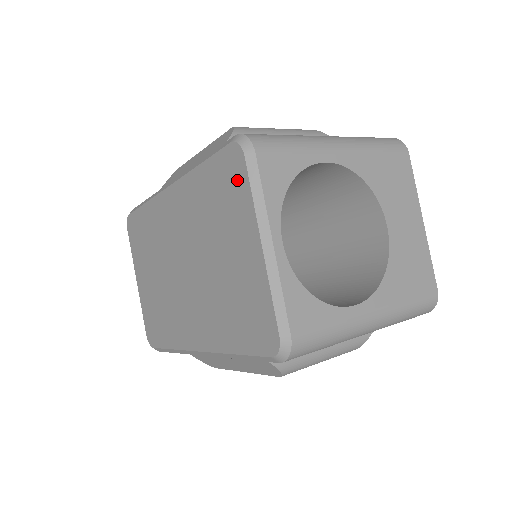
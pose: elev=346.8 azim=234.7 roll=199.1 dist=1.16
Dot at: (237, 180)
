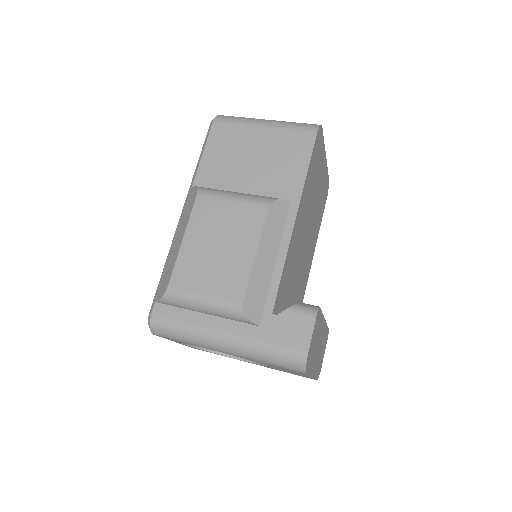
Dot at: occluded
